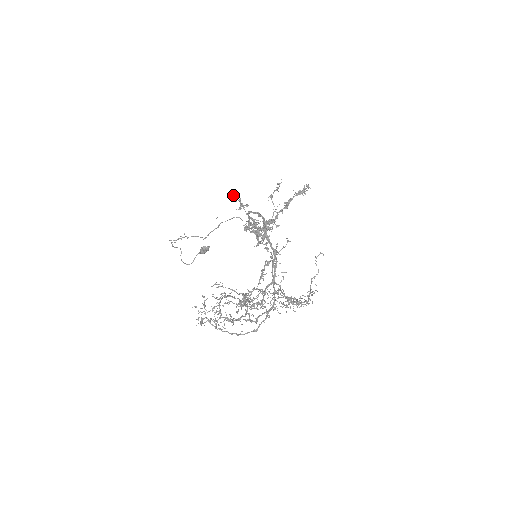
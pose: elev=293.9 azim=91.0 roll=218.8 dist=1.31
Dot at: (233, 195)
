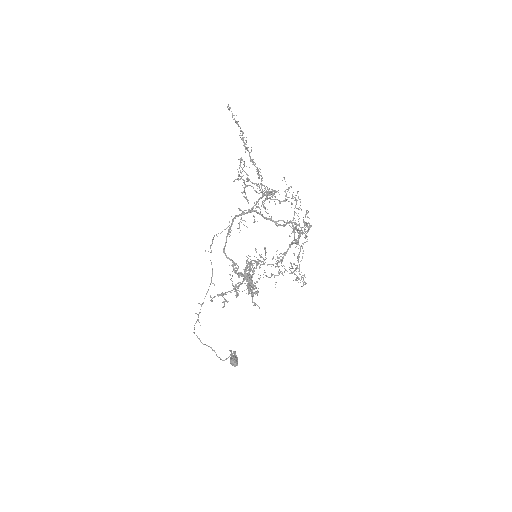
Dot at: (211, 300)
